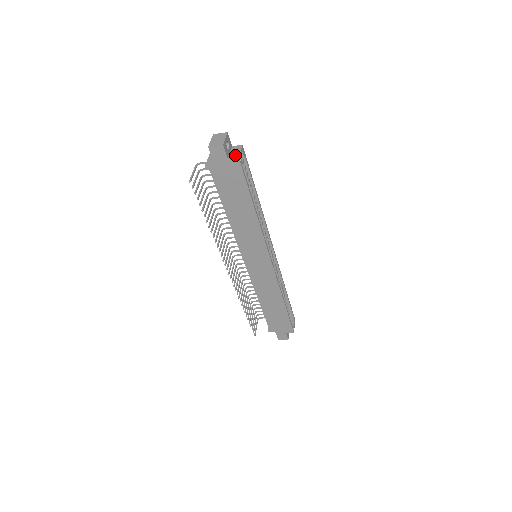
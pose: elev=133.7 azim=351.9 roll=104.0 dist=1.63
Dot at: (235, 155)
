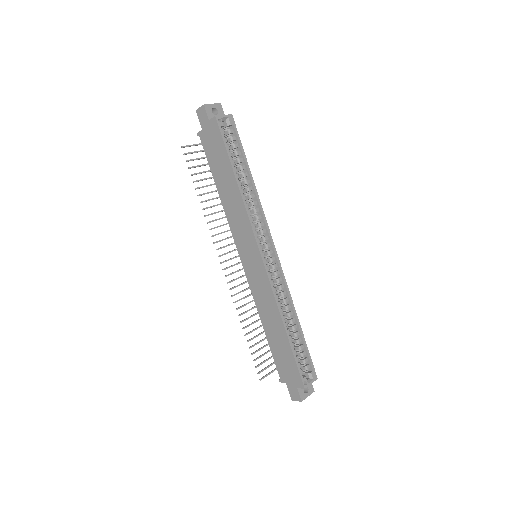
Dot at: (216, 117)
